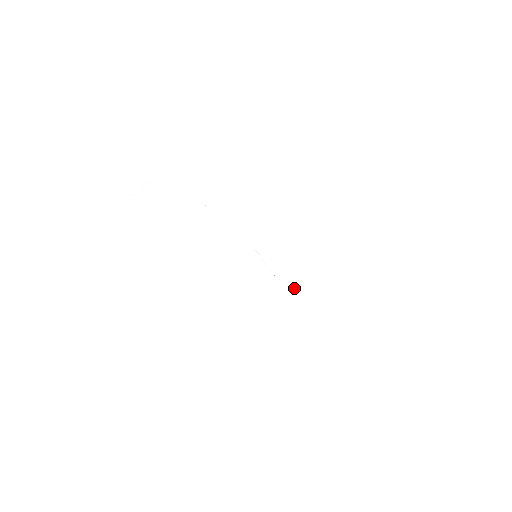
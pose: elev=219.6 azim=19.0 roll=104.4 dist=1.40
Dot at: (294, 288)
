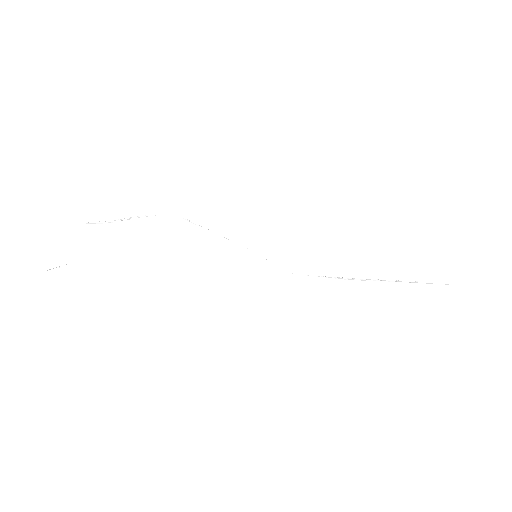
Dot at: (322, 276)
